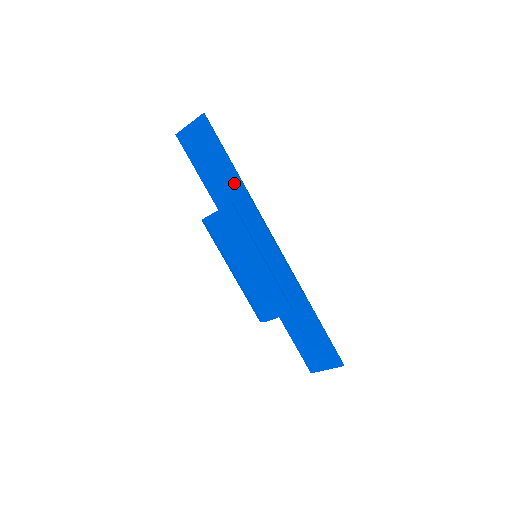
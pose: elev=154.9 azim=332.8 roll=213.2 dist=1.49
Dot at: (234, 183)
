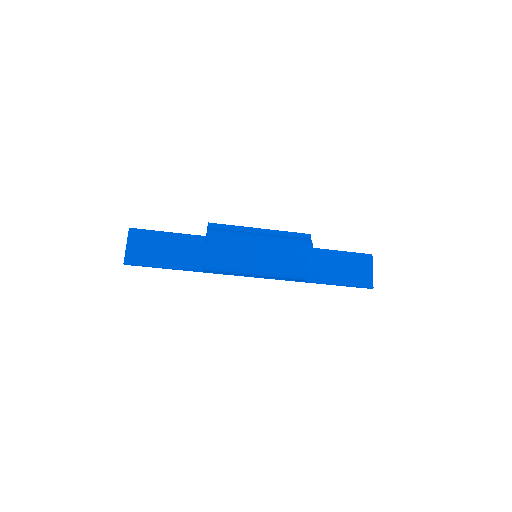
Dot at: (192, 242)
